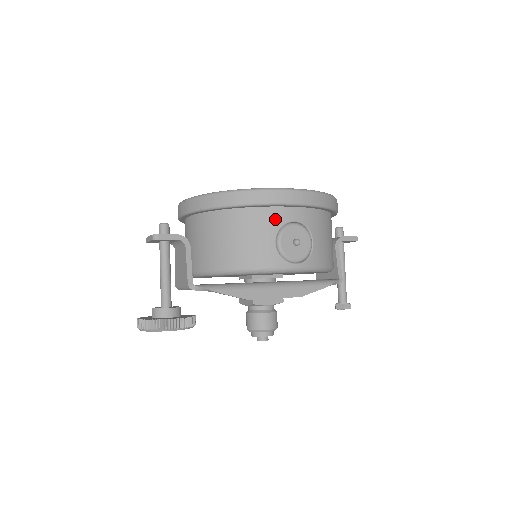
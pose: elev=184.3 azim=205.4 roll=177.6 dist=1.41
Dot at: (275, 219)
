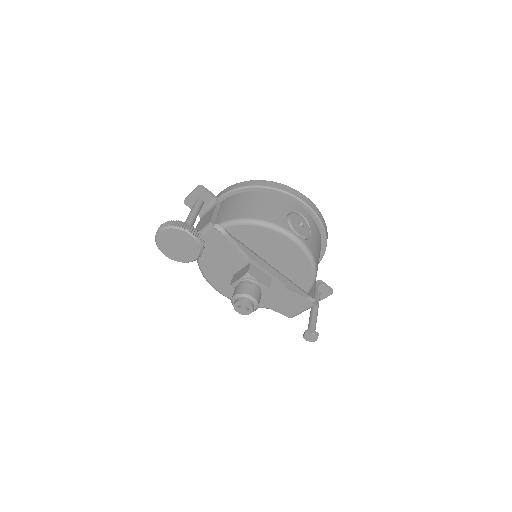
Dot at: (290, 205)
